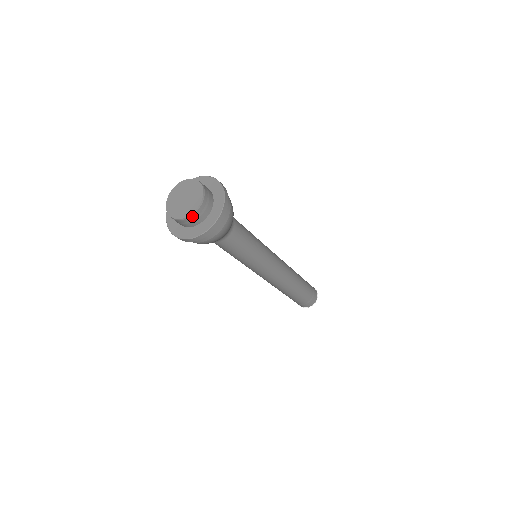
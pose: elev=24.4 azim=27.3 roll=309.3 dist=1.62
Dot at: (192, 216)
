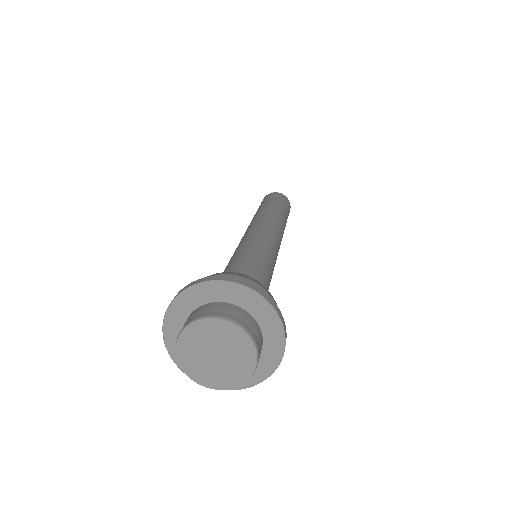
Dot at: (246, 379)
